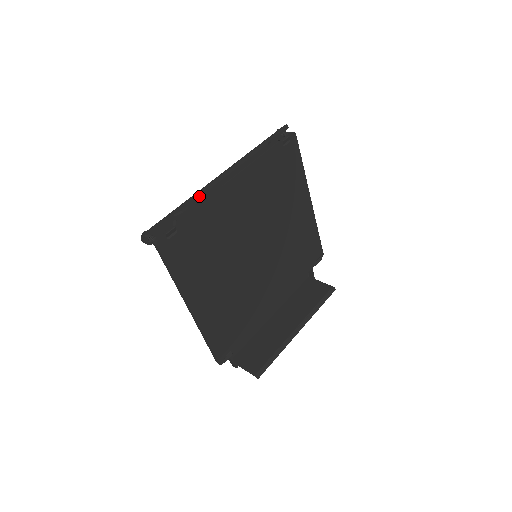
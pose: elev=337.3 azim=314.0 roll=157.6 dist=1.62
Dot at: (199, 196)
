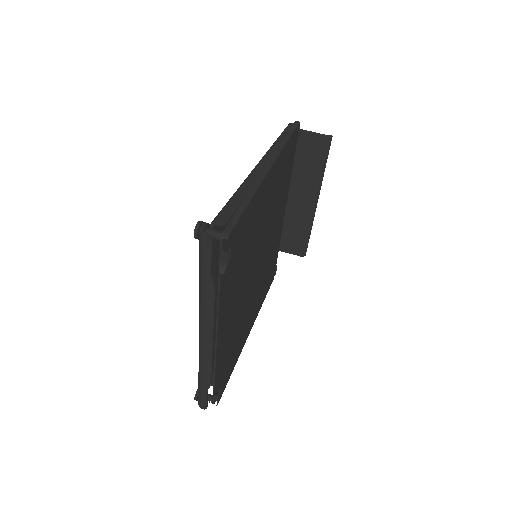
Dot at: (210, 372)
